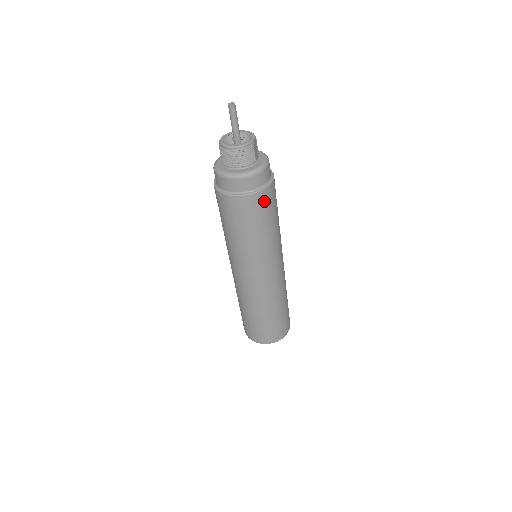
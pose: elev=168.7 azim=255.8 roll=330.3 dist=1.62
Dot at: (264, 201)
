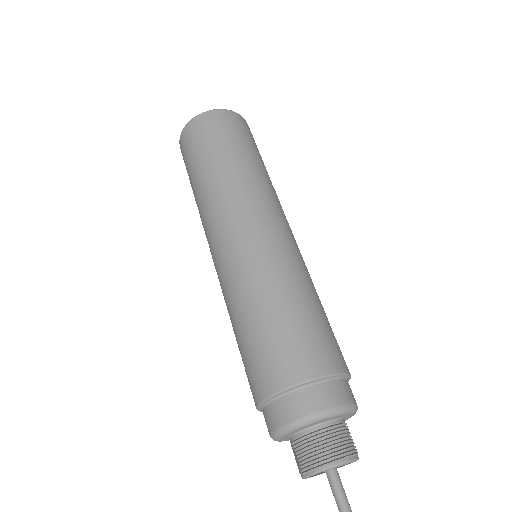
Dot at: occluded
